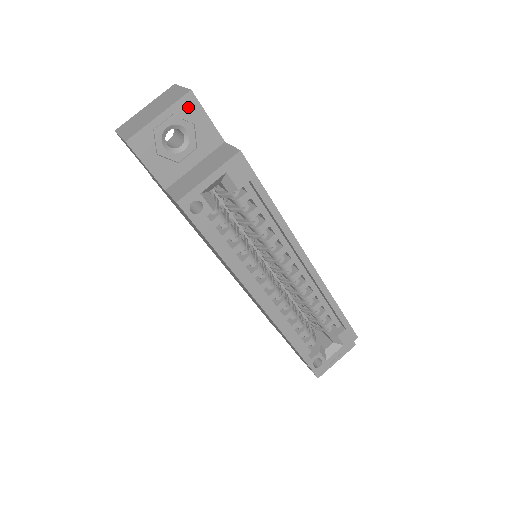
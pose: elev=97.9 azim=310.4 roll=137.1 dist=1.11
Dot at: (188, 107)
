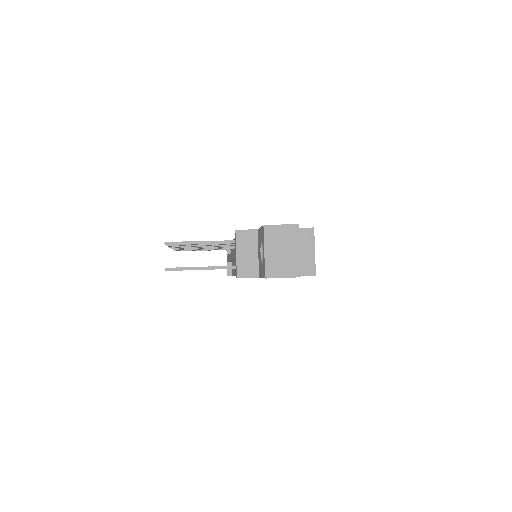
Dot at: occluded
